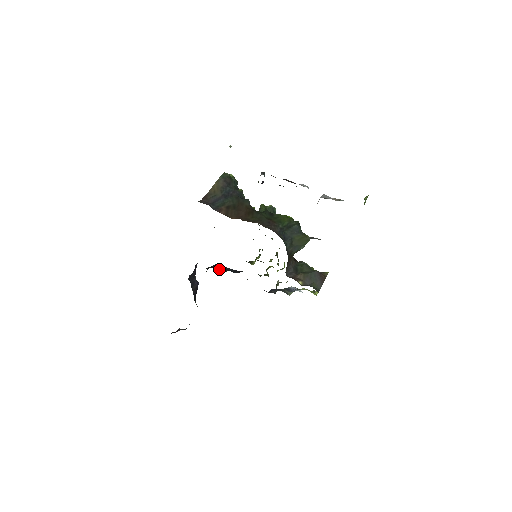
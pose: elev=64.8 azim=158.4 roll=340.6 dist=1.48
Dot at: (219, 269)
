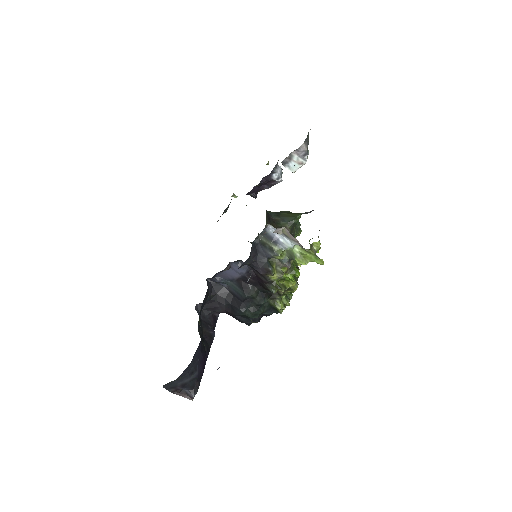
Dot at: (234, 305)
